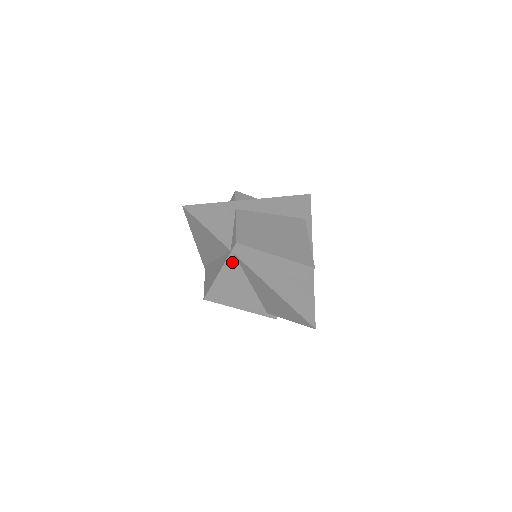
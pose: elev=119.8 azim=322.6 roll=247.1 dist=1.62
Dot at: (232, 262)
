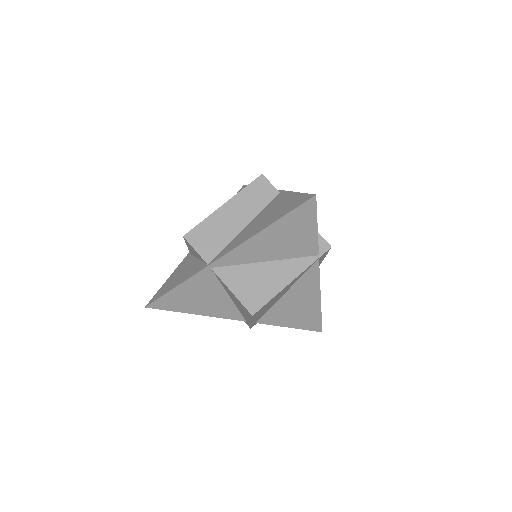
Dot at: (308, 268)
